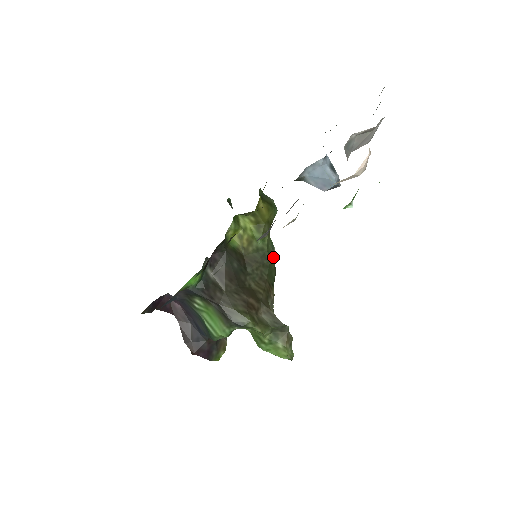
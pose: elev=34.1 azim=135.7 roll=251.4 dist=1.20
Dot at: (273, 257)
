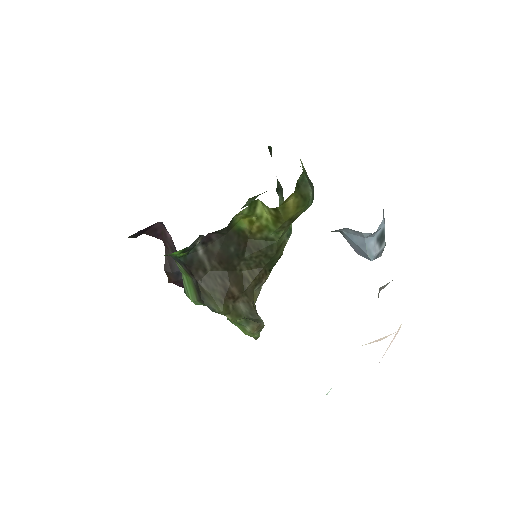
Dot at: (284, 245)
